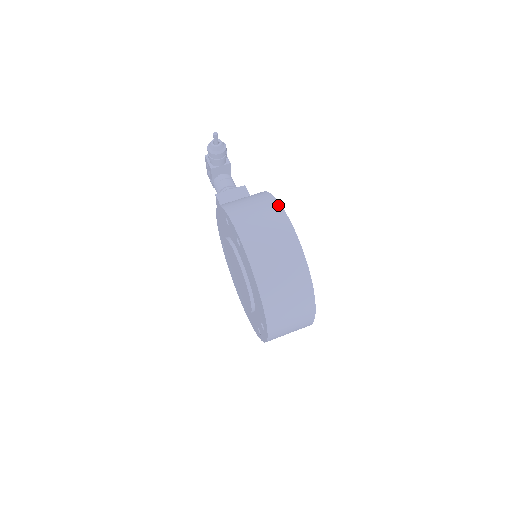
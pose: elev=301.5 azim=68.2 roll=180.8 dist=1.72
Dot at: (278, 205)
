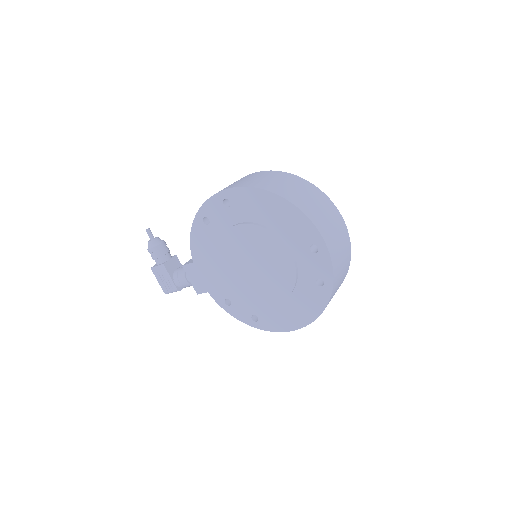
Dot at: occluded
